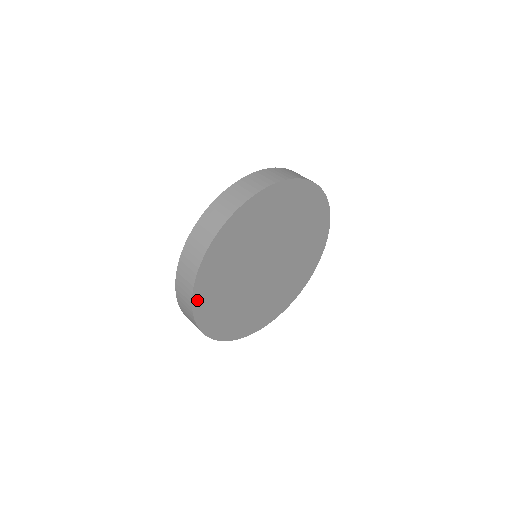
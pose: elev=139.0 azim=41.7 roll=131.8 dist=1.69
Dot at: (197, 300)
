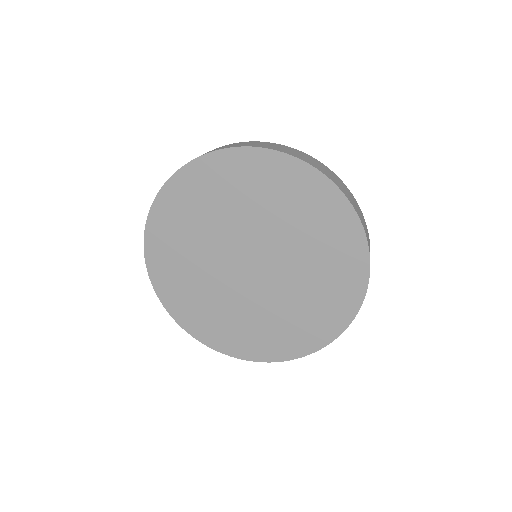
Dot at: (186, 324)
